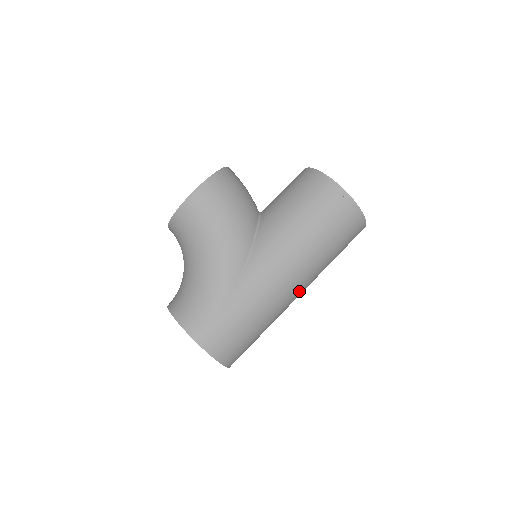
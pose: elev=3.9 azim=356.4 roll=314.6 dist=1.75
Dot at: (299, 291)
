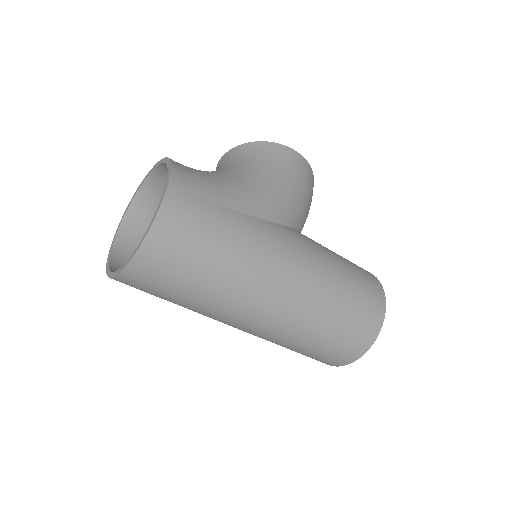
Dot at: (271, 311)
